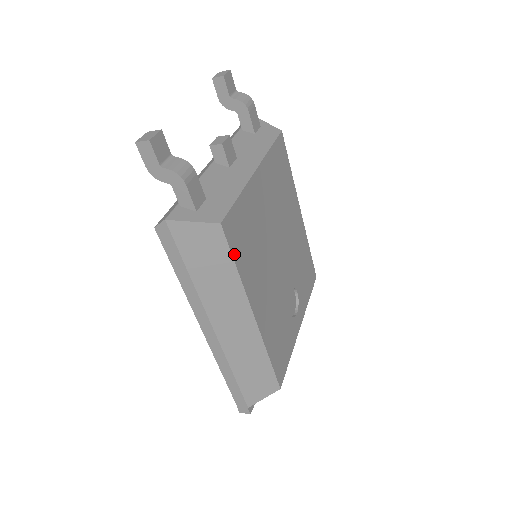
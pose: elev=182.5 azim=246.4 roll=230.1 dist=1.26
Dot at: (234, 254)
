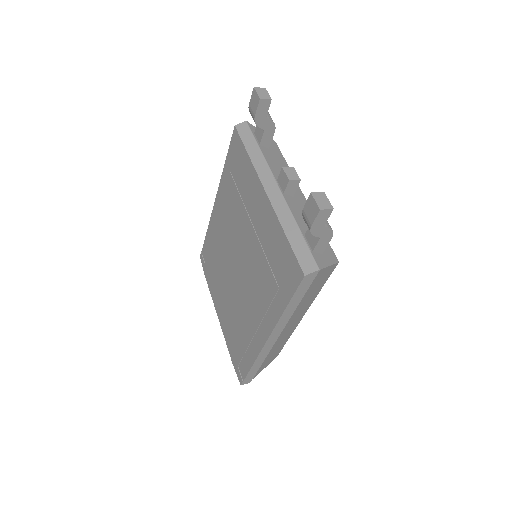
Dot at: occluded
